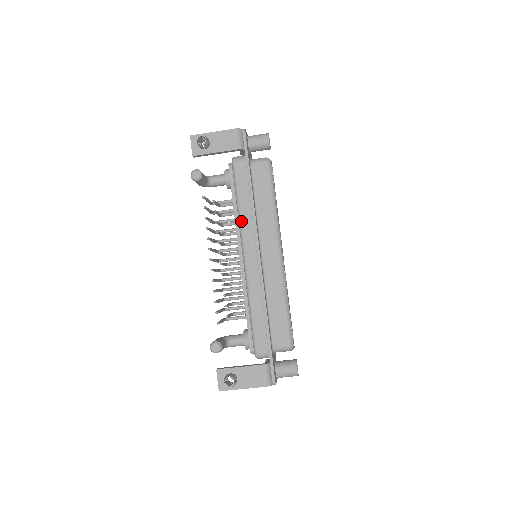
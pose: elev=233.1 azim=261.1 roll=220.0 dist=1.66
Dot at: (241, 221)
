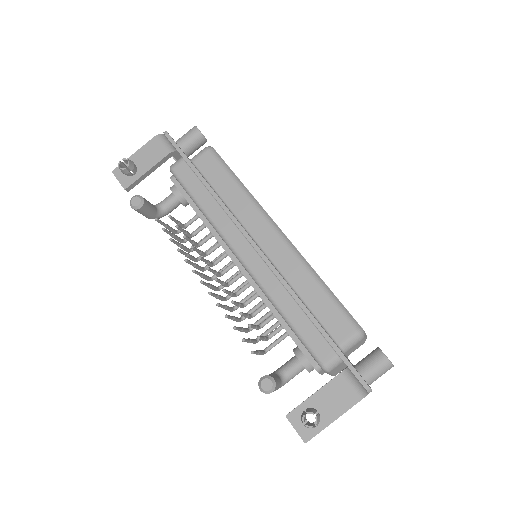
Dot at: (215, 224)
